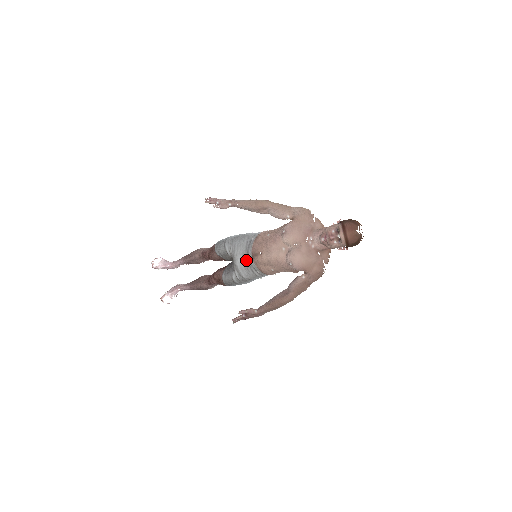
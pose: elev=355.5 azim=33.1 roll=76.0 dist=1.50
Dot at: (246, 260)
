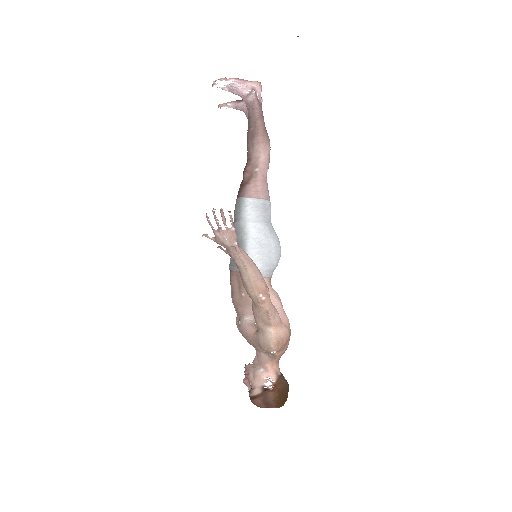
Dot at: (231, 259)
